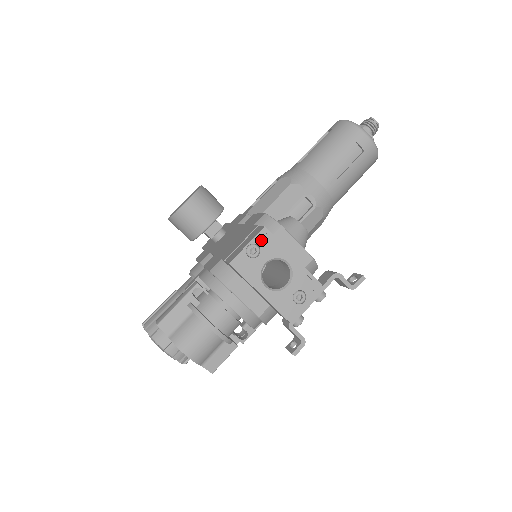
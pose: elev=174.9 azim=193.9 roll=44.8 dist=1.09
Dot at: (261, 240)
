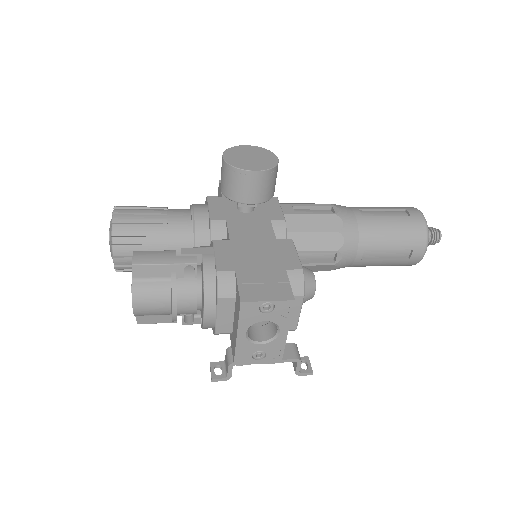
Dot at: (281, 306)
